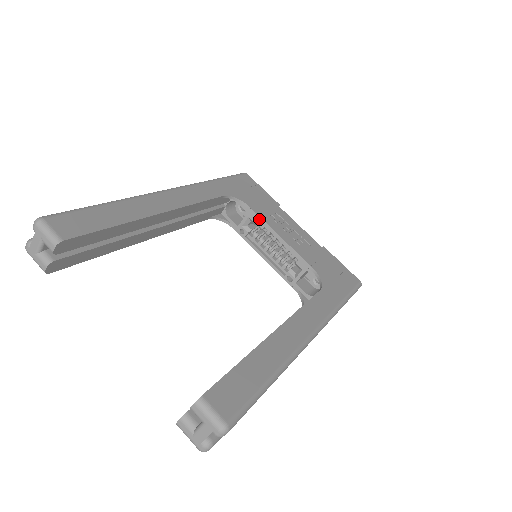
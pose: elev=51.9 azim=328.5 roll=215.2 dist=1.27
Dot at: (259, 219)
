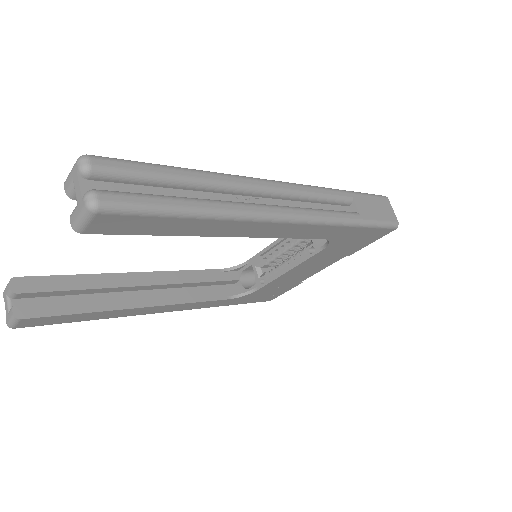
Dot at: (259, 255)
